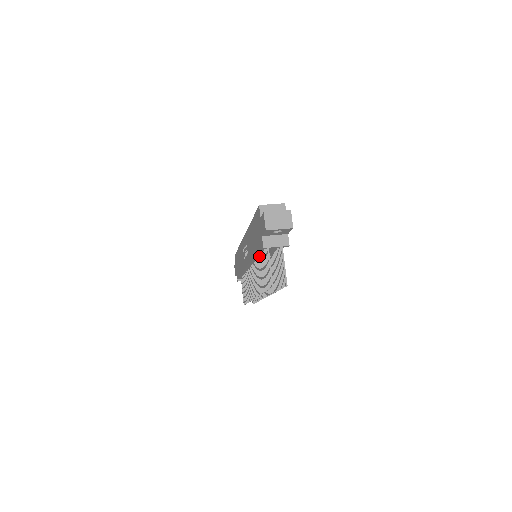
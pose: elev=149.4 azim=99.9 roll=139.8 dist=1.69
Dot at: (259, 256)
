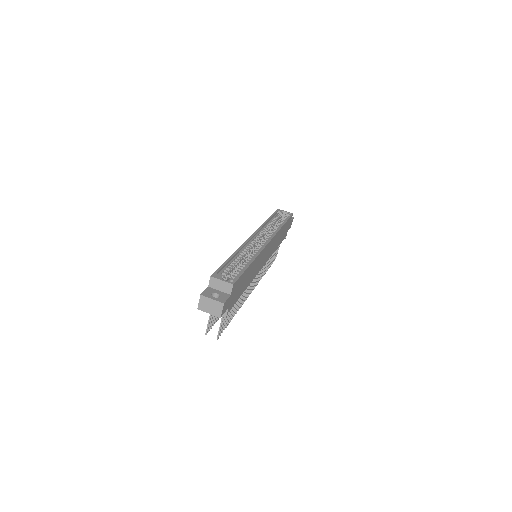
Dot at: occluded
